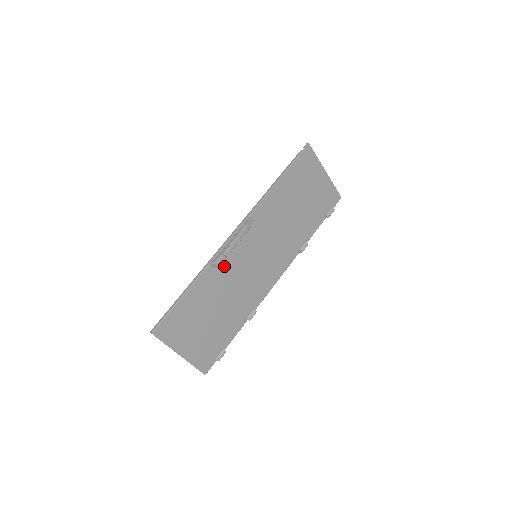
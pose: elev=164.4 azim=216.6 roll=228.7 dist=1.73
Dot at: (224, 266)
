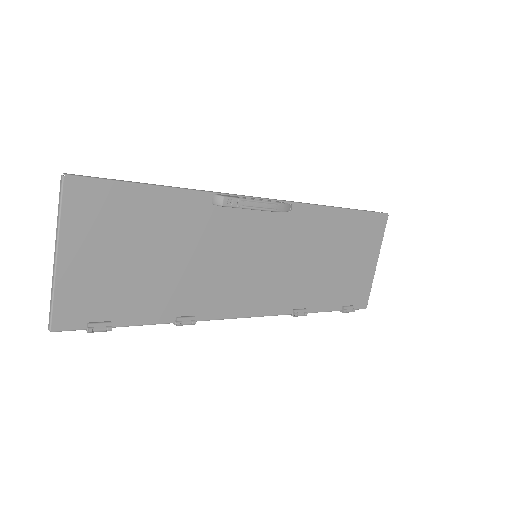
Dot at: (221, 218)
